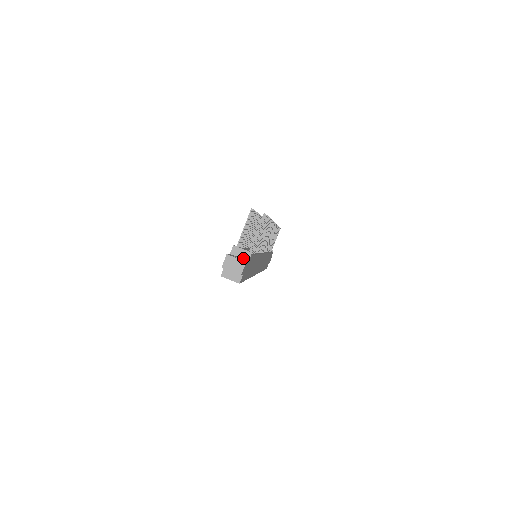
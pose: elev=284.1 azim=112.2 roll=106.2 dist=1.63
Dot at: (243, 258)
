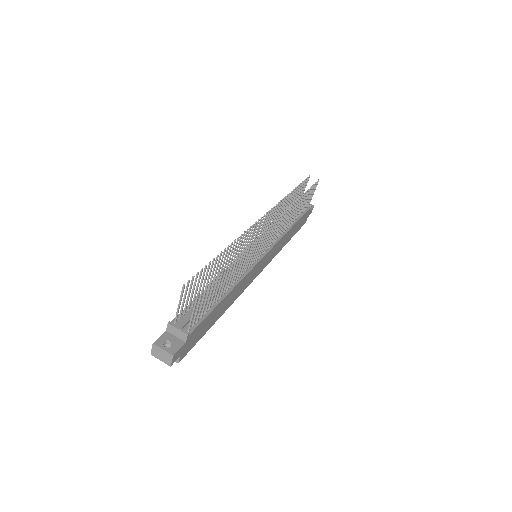
Dot at: (180, 338)
